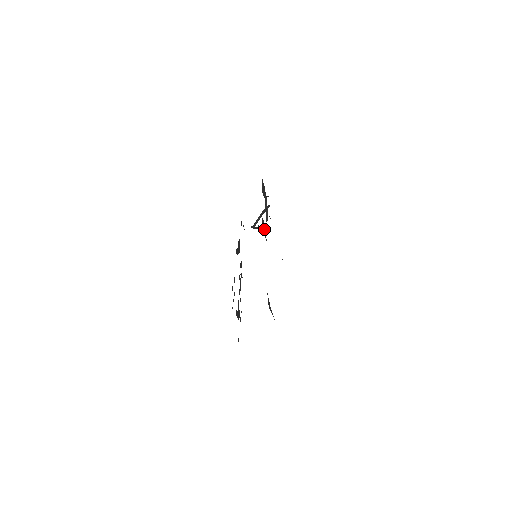
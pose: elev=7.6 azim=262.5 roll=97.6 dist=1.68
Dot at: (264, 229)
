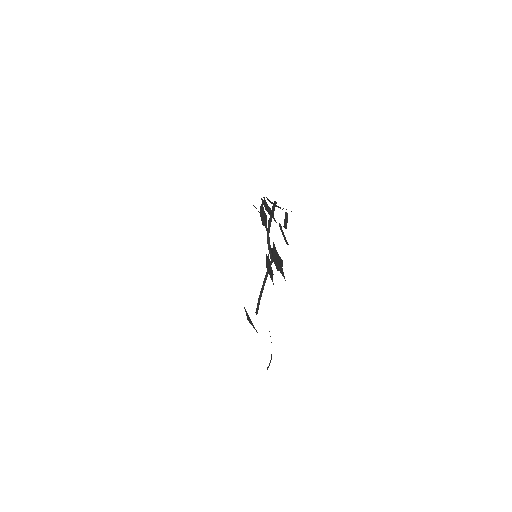
Dot at: occluded
